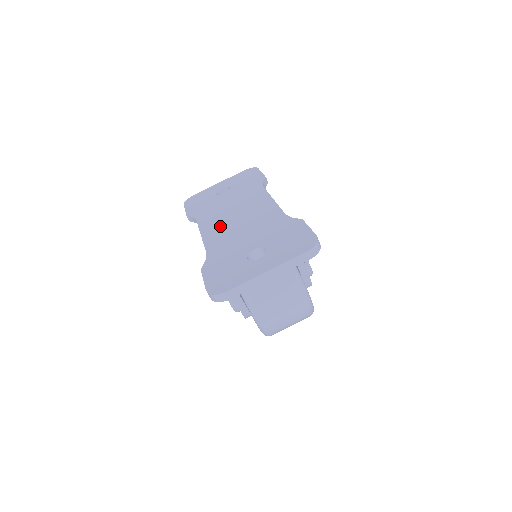
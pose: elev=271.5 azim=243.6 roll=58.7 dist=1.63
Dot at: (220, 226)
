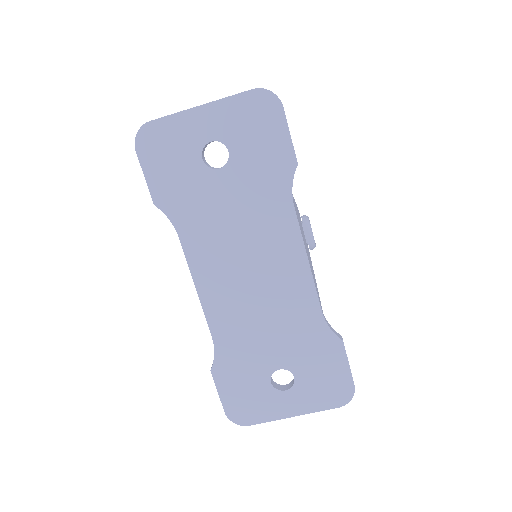
Dot at: (225, 284)
